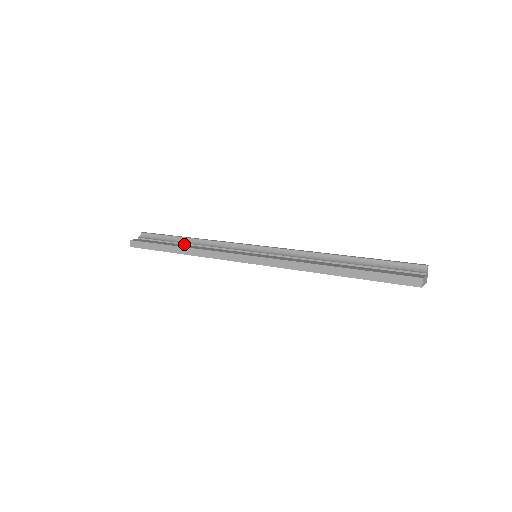
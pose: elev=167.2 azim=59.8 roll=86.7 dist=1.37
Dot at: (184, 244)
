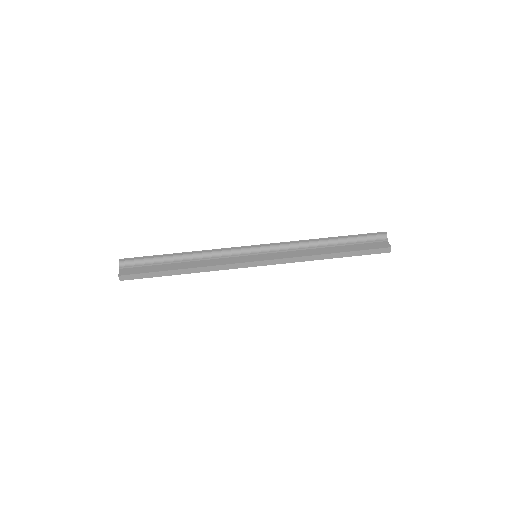
Dot at: (179, 262)
